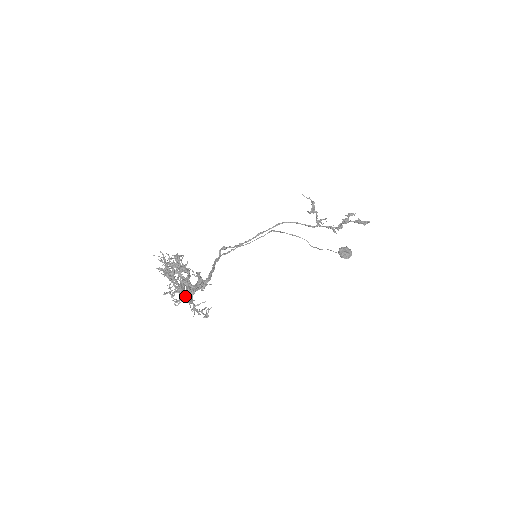
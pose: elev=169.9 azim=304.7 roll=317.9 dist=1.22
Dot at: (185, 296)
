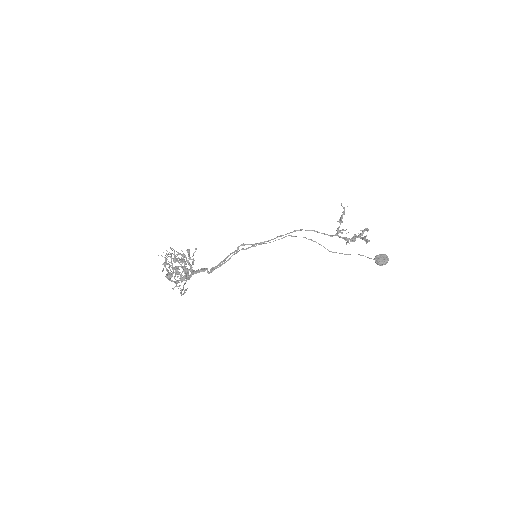
Dot at: (170, 279)
